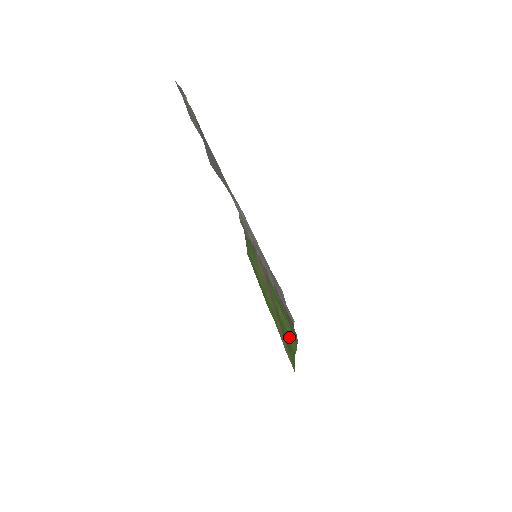
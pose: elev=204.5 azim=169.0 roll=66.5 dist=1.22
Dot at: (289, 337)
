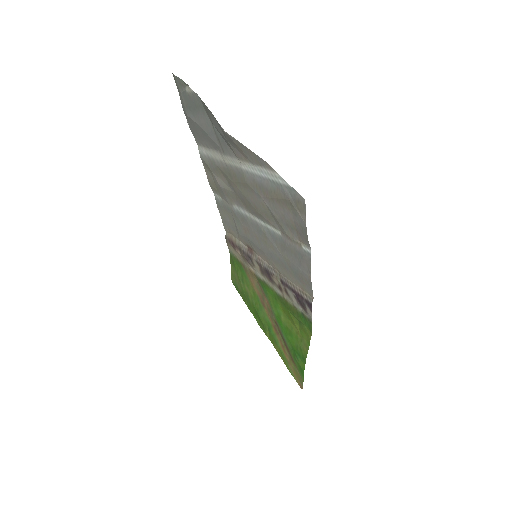
Dot at: (297, 340)
